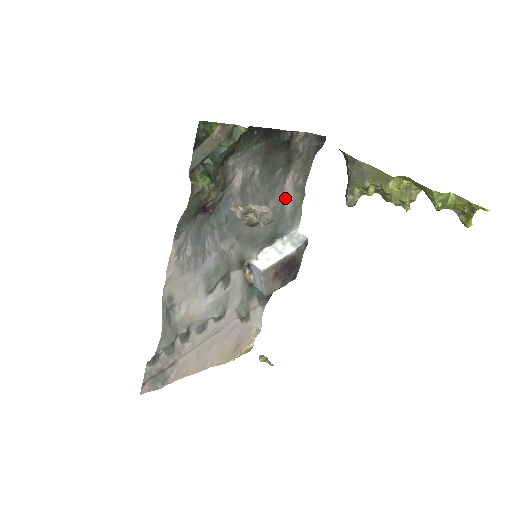
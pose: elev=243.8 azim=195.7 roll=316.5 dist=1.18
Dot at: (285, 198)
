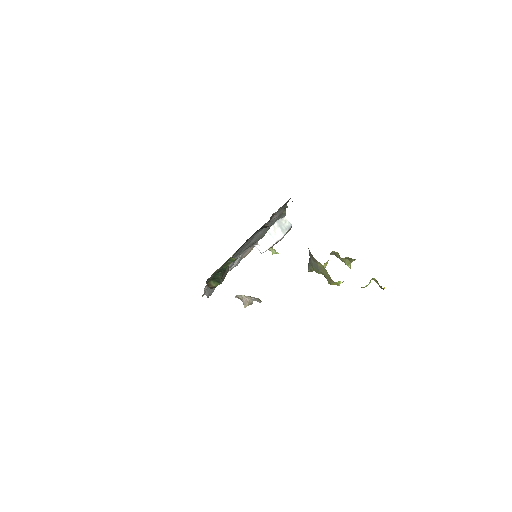
Dot at: occluded
